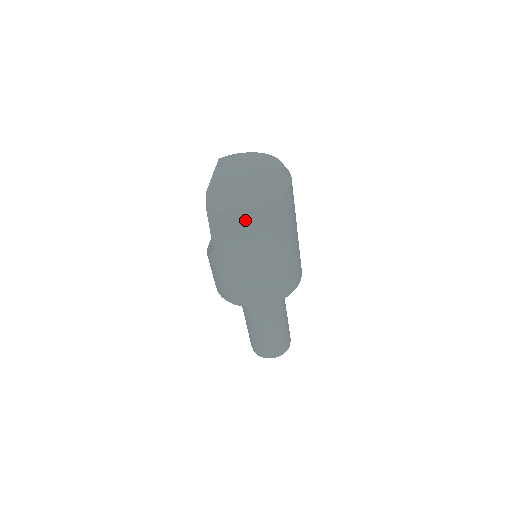
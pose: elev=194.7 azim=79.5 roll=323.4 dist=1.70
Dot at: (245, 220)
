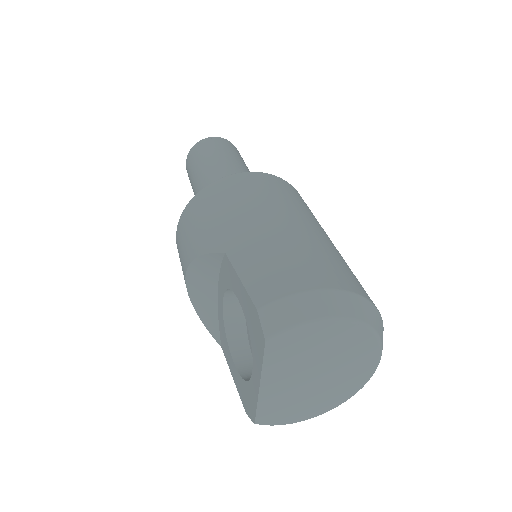
Dot at: occluded
